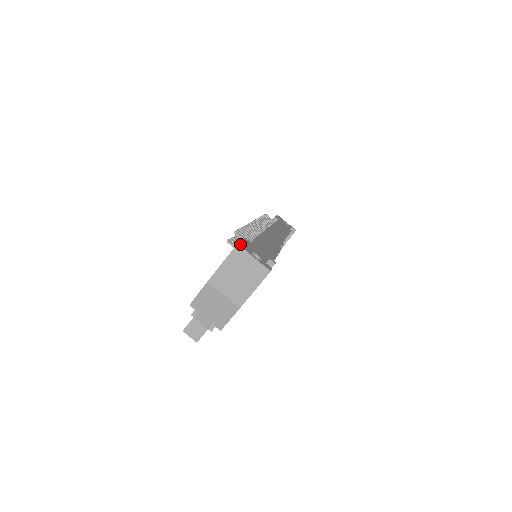
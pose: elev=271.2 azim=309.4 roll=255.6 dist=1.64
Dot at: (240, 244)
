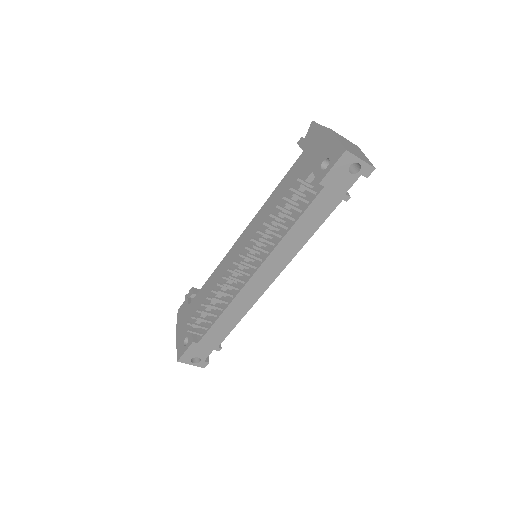
Dot at: (180, 359)
